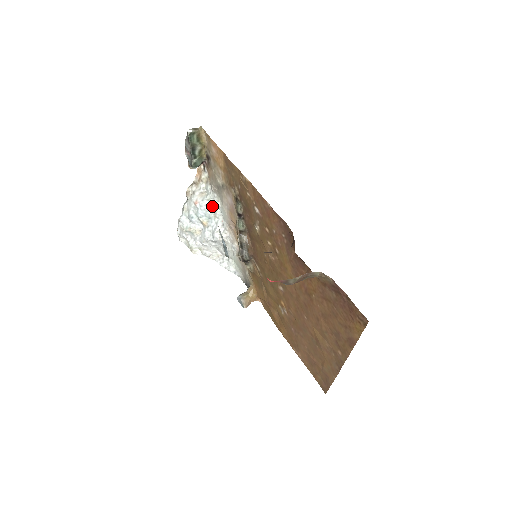
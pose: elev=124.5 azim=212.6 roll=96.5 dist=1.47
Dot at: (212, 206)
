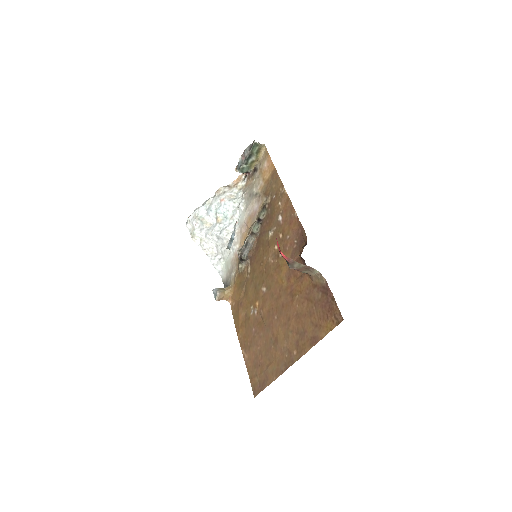
Dot at: (234, 209)
